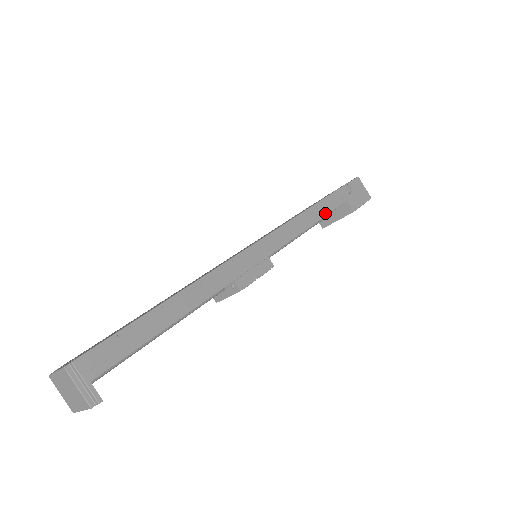
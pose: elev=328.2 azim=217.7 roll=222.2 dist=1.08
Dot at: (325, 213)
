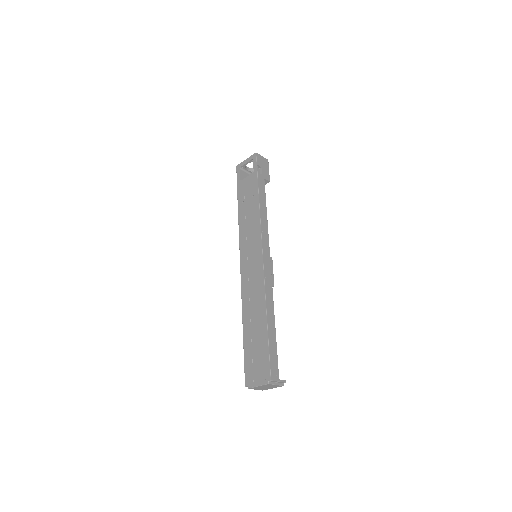
Dot at: (265, 200)
